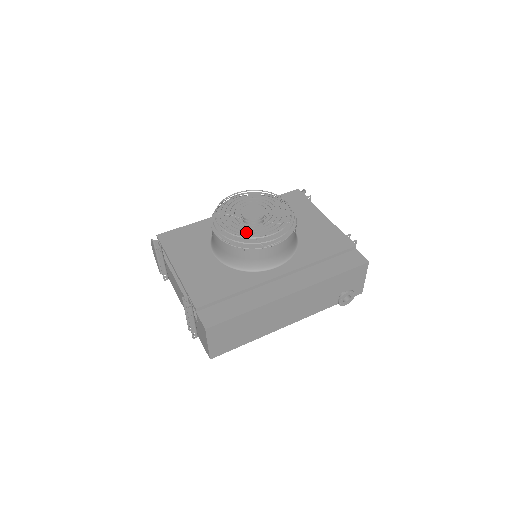
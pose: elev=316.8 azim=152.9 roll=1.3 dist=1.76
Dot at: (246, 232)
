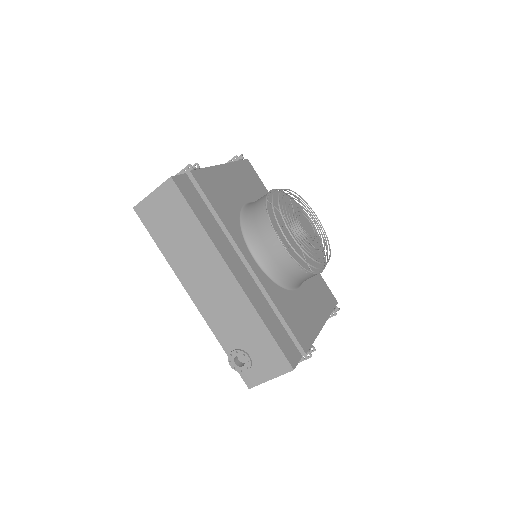
Dot at: occluded
